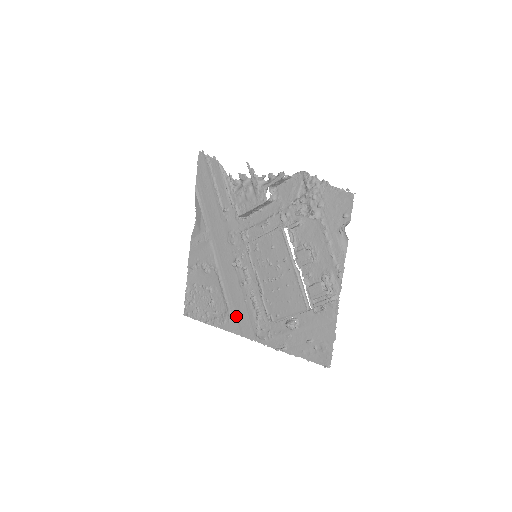
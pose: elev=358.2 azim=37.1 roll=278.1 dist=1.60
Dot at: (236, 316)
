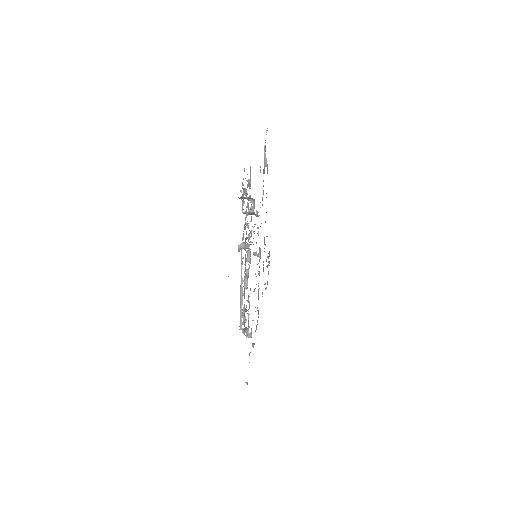
Dot at: occluded
